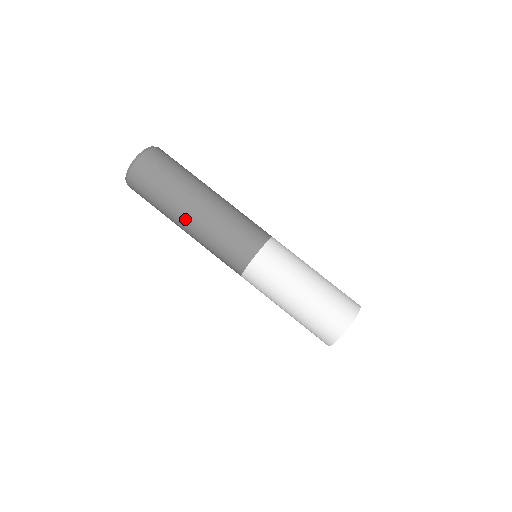
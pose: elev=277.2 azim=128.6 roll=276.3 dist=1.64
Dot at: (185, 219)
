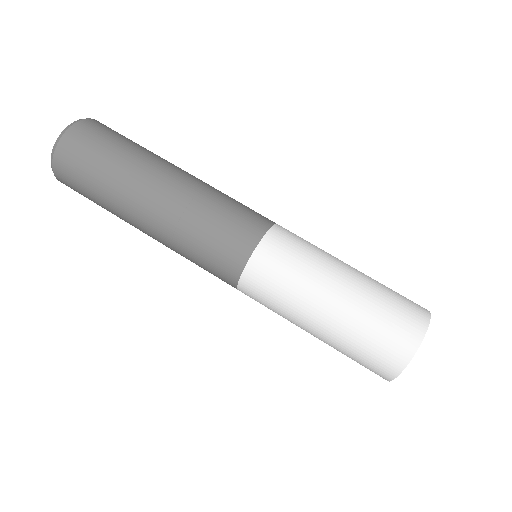
Dot at: (140, 227)
